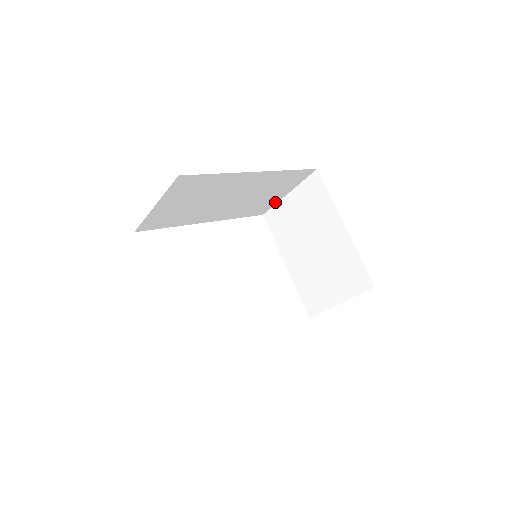
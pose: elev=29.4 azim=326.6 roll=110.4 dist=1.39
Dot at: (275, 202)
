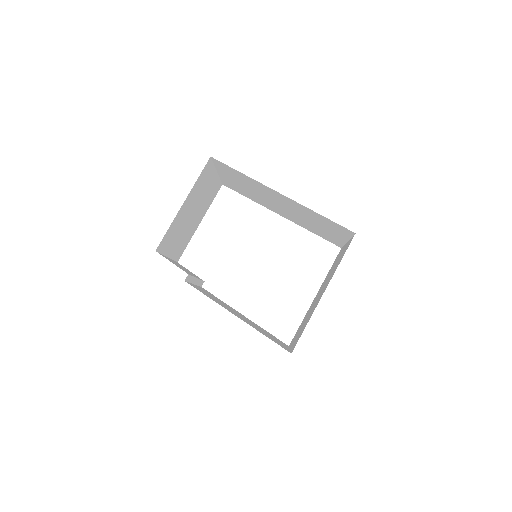
Dot at: (342, 242)
